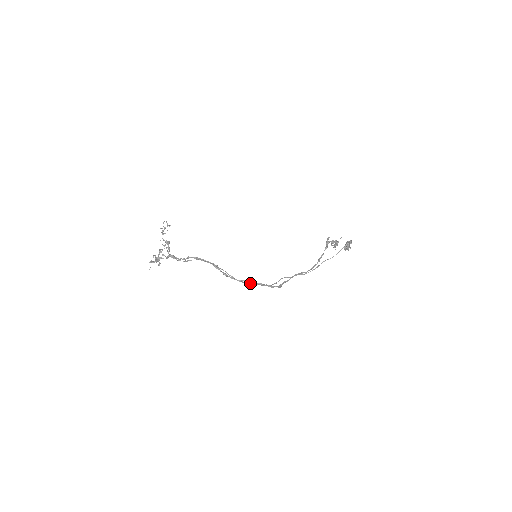
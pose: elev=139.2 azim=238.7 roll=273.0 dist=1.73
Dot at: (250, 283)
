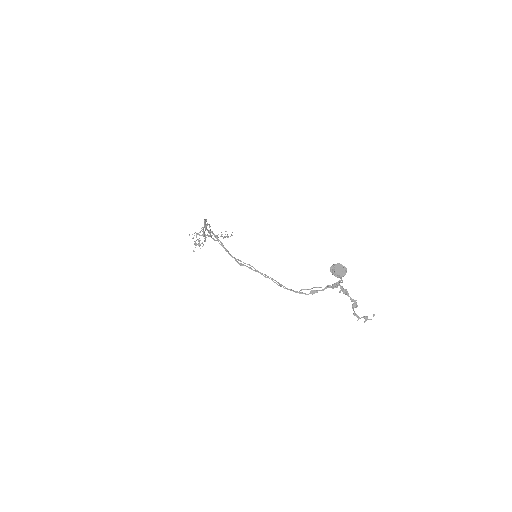
Dot at: (216, 240)
